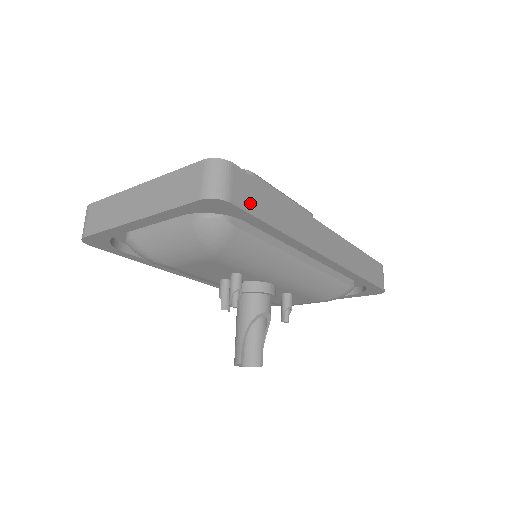
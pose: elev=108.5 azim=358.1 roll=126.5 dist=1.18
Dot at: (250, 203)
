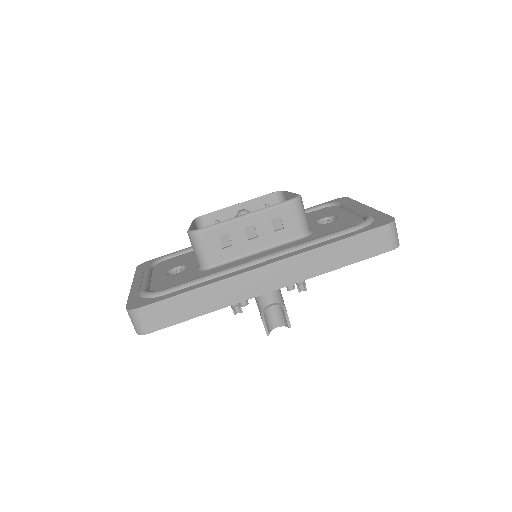
Dot at: (166, 320)
